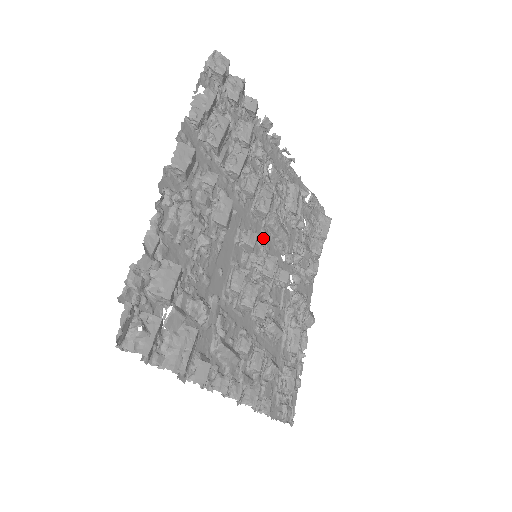
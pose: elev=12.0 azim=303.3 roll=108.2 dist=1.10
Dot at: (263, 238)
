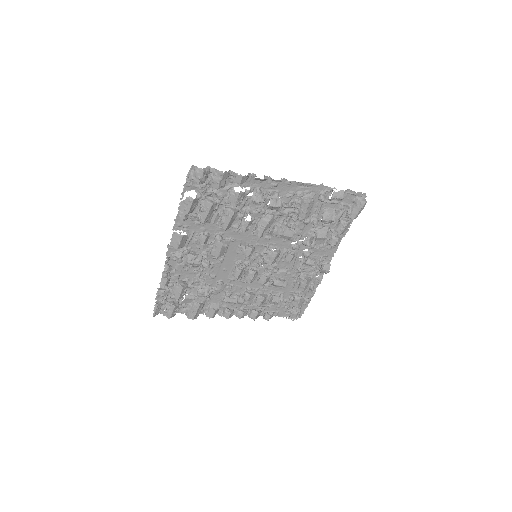
Dot at: (268, 241)
